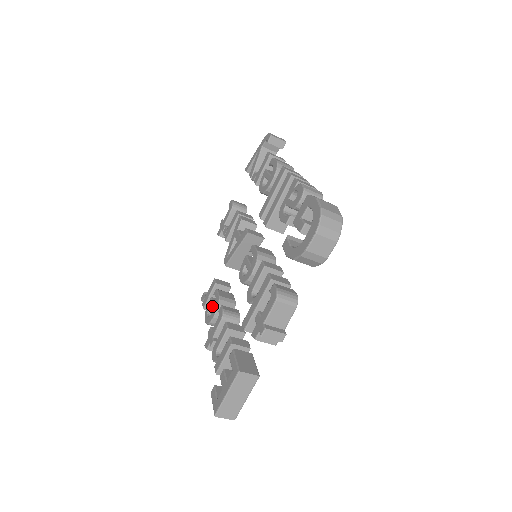
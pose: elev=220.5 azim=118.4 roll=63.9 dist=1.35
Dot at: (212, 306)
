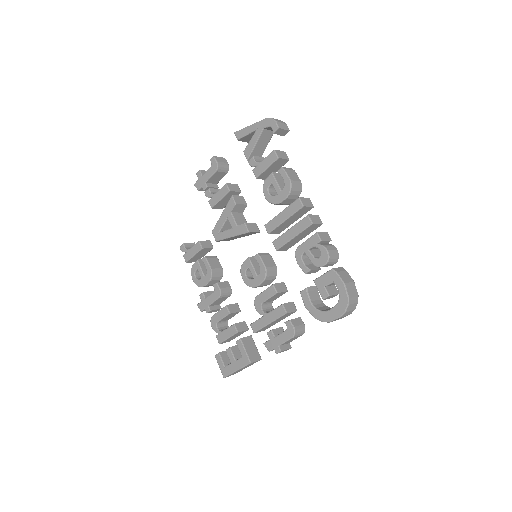
Dot at: (202, 273)
